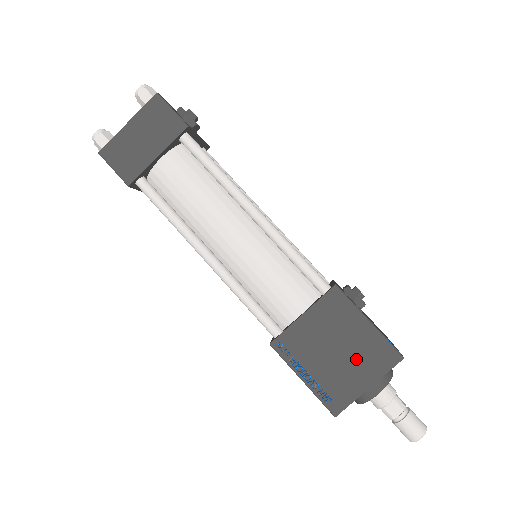
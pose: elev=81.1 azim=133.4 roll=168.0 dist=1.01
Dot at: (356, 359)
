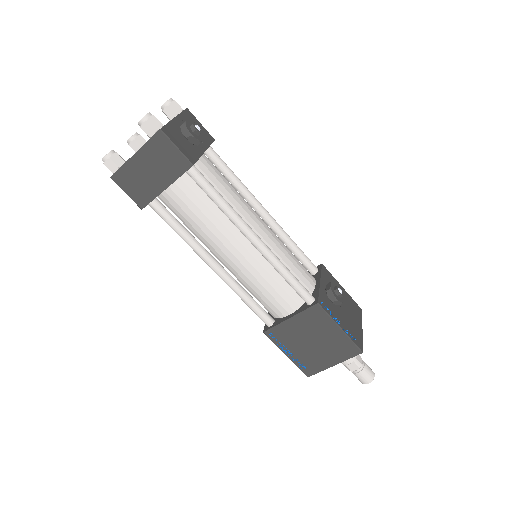
Dot at: (327, 349)
